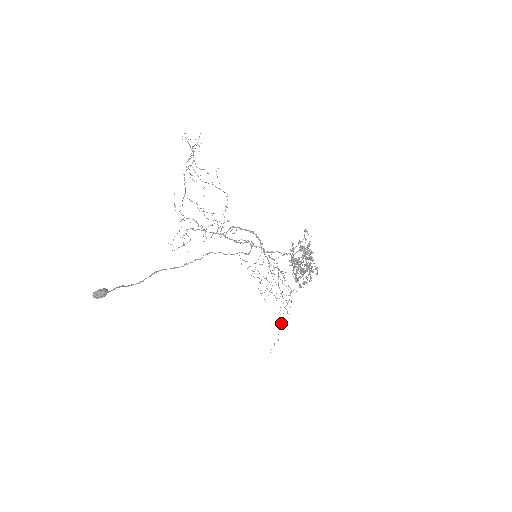
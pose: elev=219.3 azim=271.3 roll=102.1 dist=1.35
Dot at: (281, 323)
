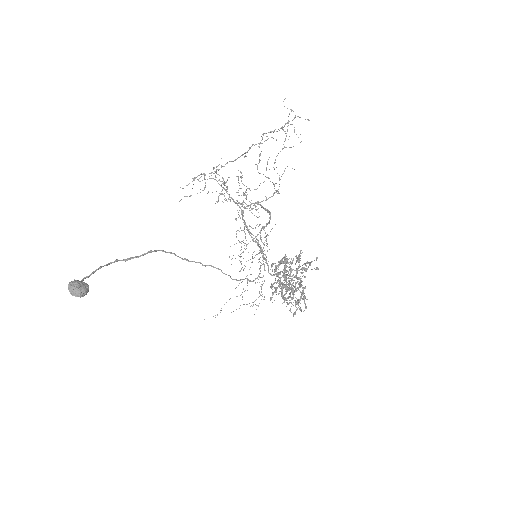
Dot at: (231, 312)
